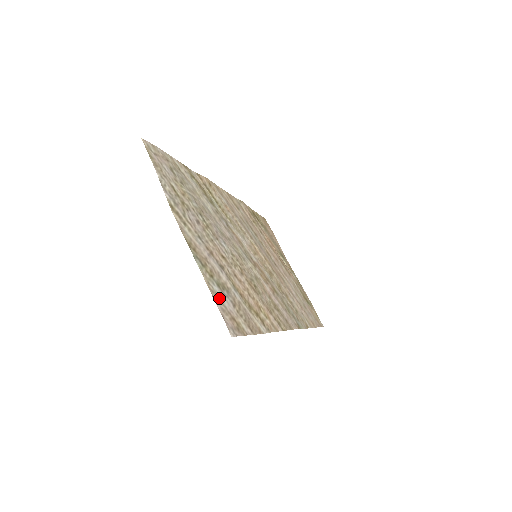
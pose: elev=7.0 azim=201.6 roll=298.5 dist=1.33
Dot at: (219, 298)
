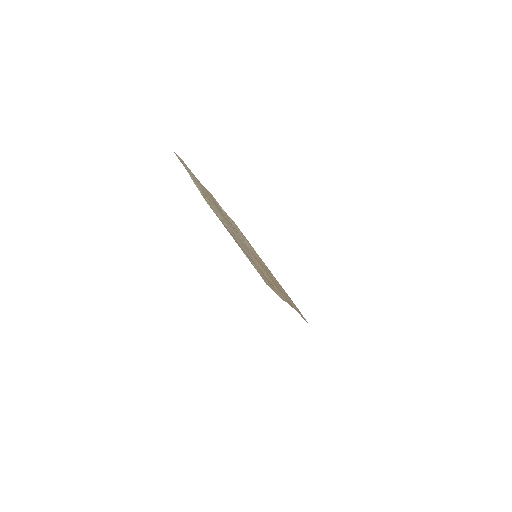
Dot at: (250, 261)
